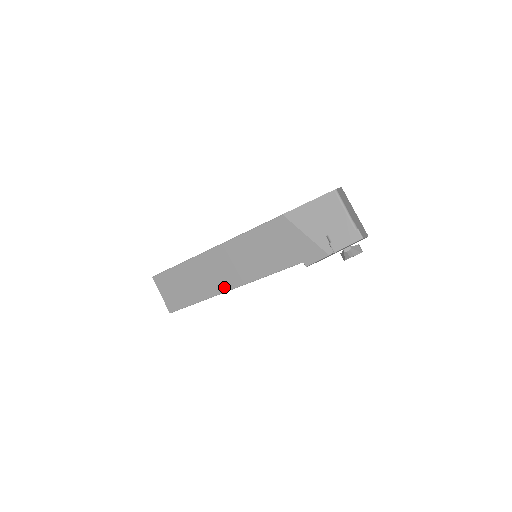
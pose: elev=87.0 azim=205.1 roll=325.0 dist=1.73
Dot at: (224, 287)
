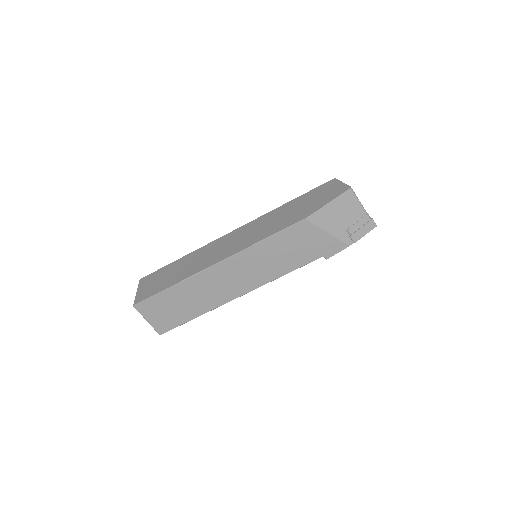
Dot at: (233, 295)
